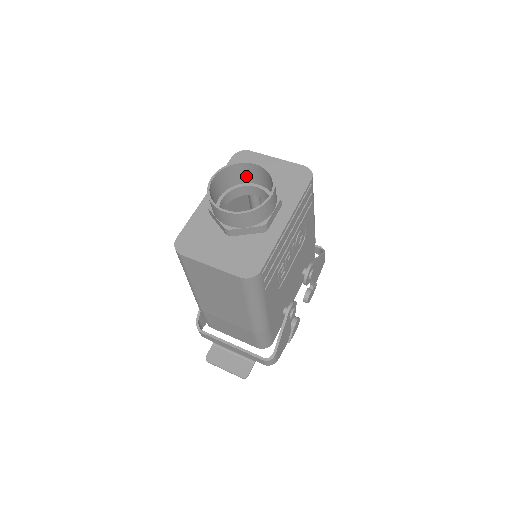
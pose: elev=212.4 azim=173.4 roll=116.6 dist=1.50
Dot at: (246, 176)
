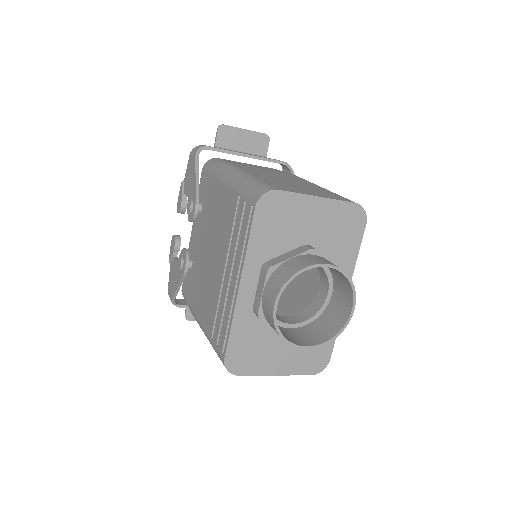
Dot at: (298, 260)
